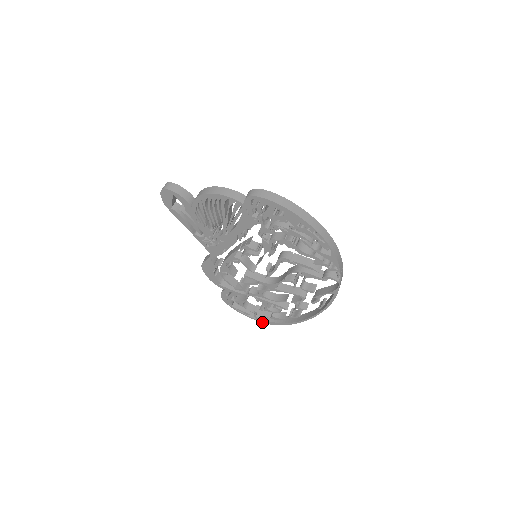
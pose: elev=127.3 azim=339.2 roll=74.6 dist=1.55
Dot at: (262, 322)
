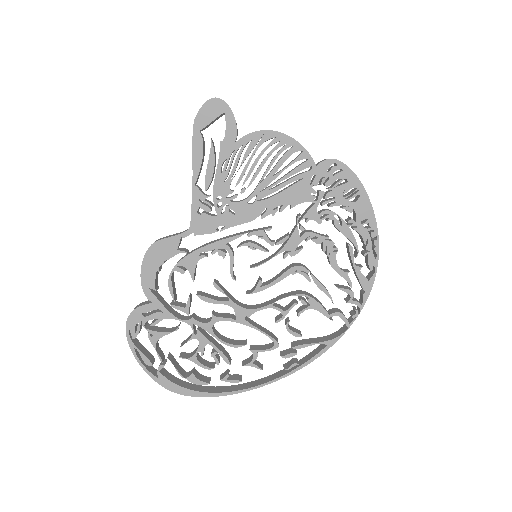
Dot at: (162, 385)
